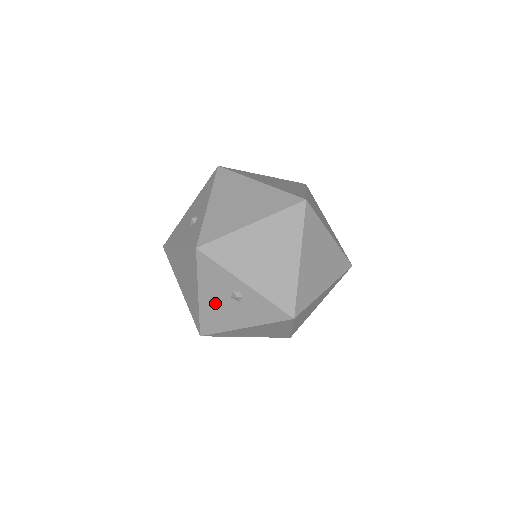
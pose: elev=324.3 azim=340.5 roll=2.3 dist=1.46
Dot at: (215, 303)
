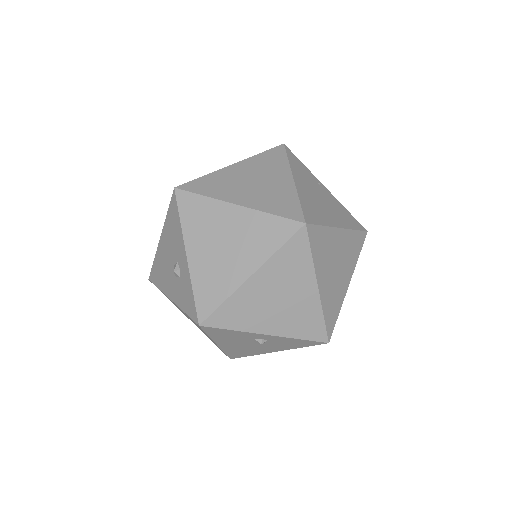
Dot at: (237, 346)
